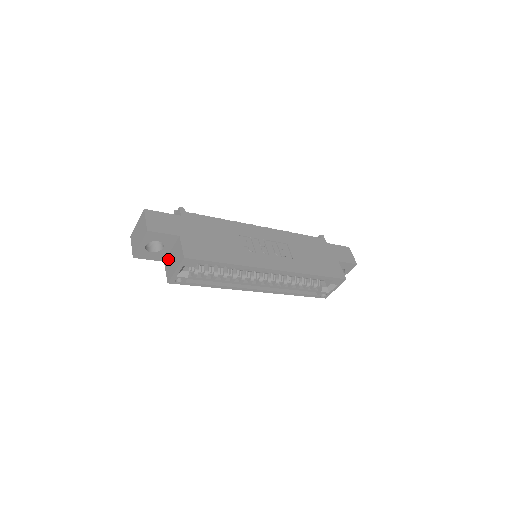
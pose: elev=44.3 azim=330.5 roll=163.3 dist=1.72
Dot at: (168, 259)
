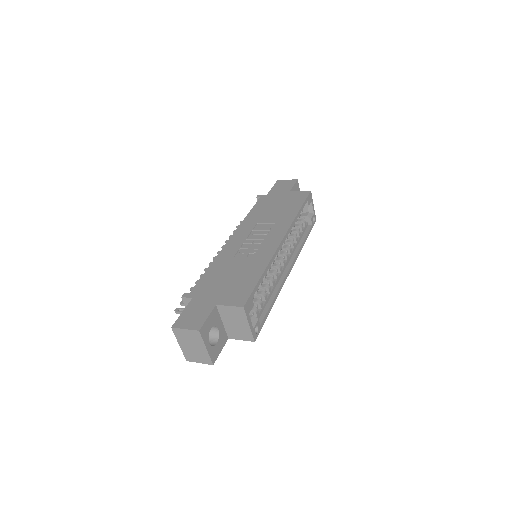
Dot at: (230, 331)
